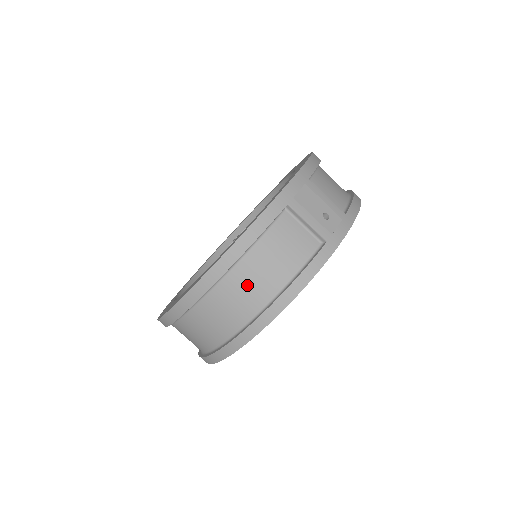
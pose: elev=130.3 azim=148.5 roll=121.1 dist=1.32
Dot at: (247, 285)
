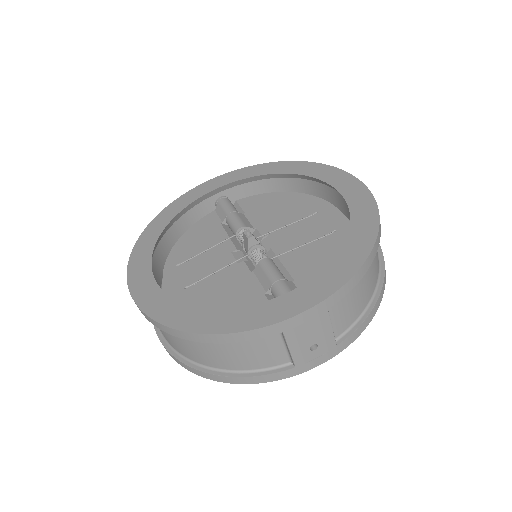
Dot at: (202, 351)
